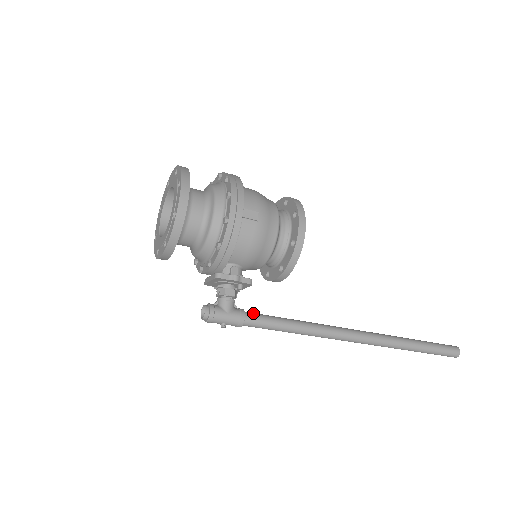
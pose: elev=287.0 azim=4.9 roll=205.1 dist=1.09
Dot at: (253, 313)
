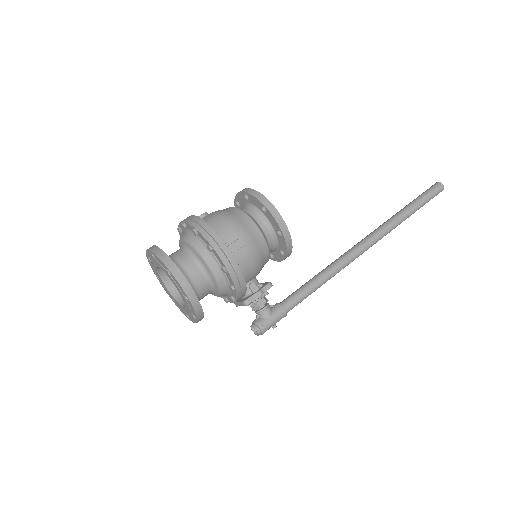
Dot at: (287, 300)
